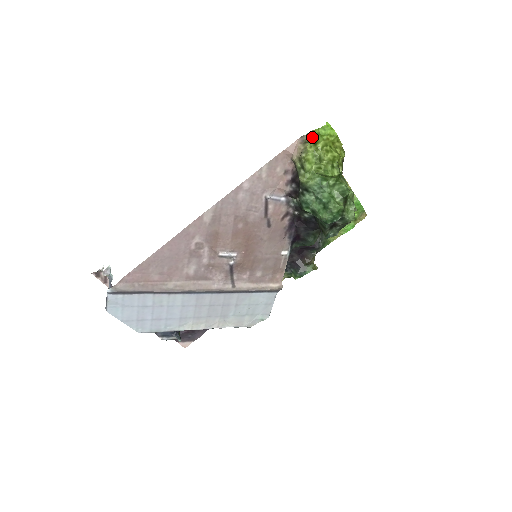
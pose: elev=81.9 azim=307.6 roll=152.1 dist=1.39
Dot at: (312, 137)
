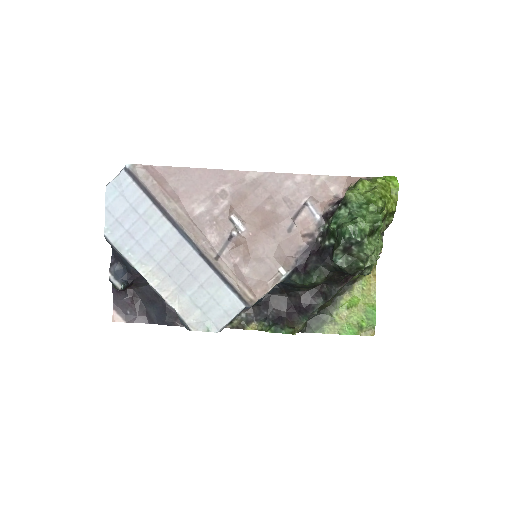
Dot at: occluded
